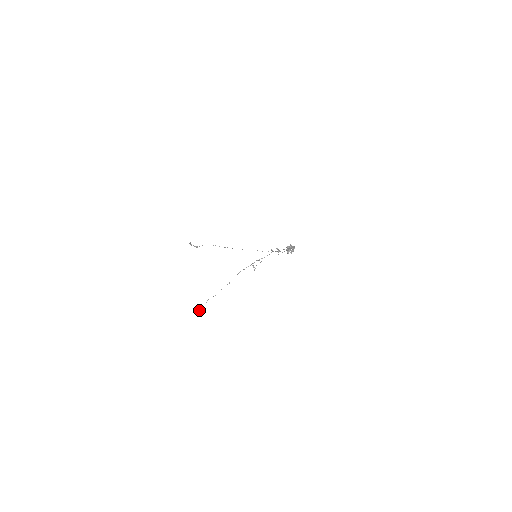
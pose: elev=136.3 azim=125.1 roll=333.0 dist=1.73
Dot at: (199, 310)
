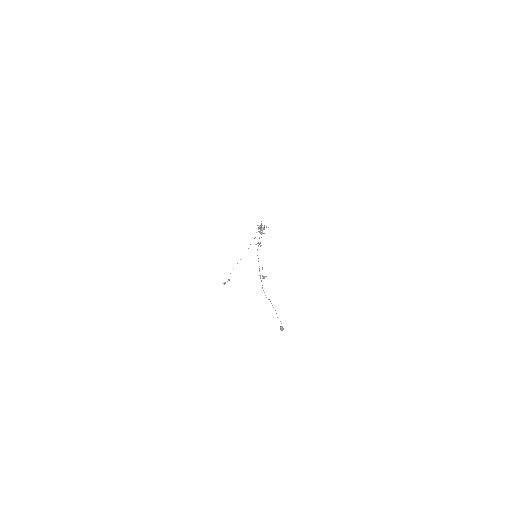
Dot at: (283, 329)
